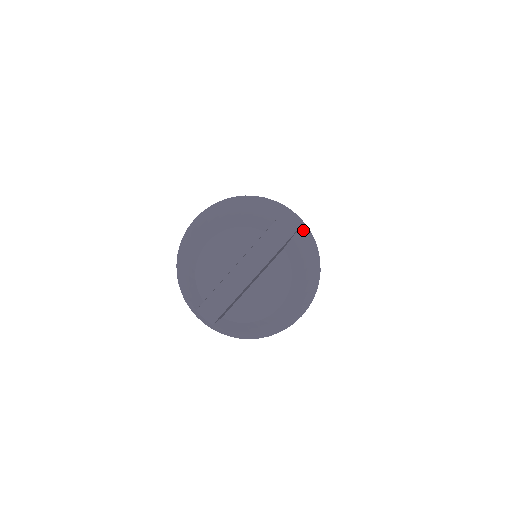
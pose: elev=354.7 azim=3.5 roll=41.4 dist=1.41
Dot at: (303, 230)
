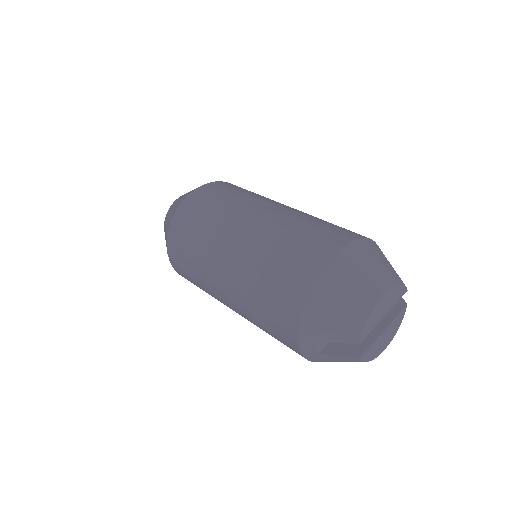
Dot at: occluded
